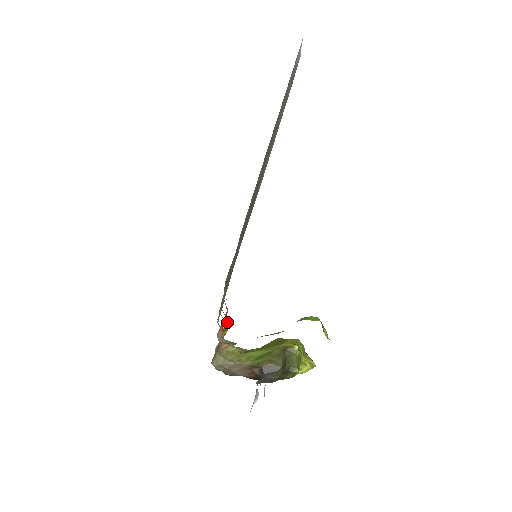
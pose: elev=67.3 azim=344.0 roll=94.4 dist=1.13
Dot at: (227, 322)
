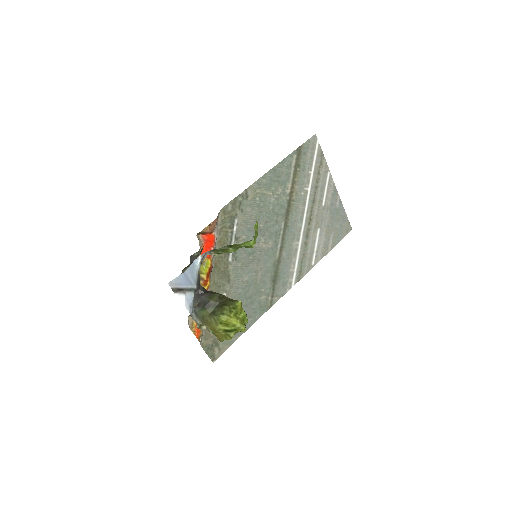
Dot at: (210, 260)
